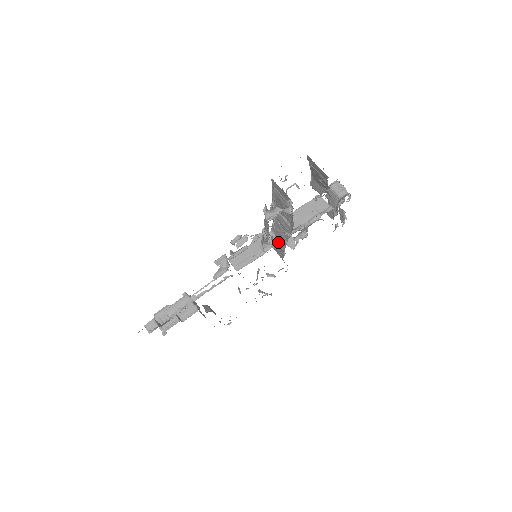
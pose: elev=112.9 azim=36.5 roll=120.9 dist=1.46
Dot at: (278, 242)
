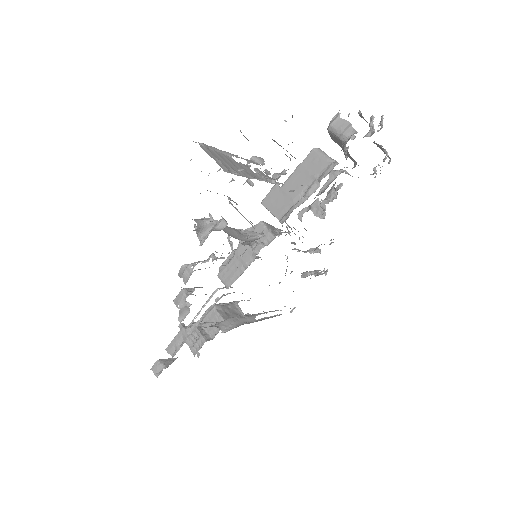
Dot at: (270, 237)
